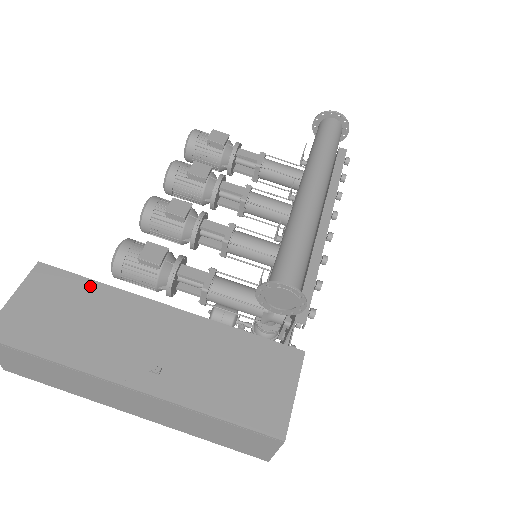
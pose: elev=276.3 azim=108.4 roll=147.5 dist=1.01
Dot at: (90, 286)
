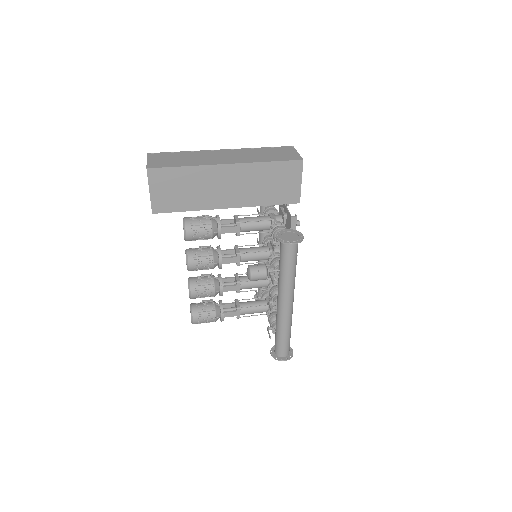
Dot at: occluded
